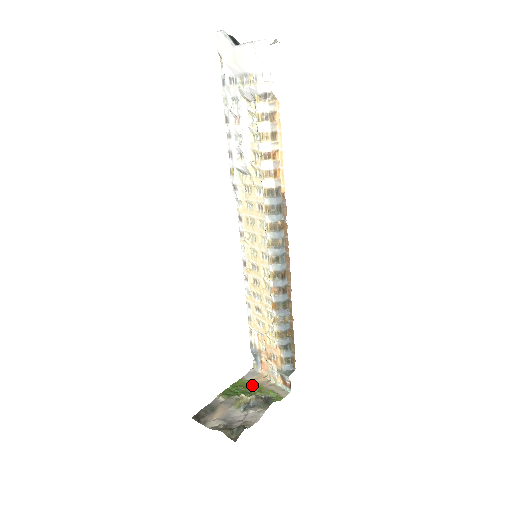
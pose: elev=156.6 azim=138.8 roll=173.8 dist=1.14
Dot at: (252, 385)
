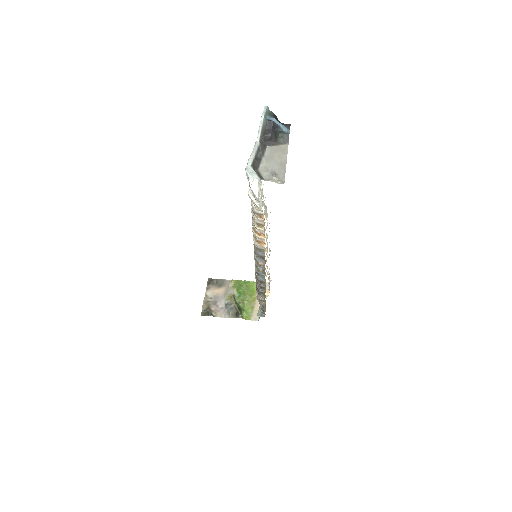
Dot at: (253, 293)
